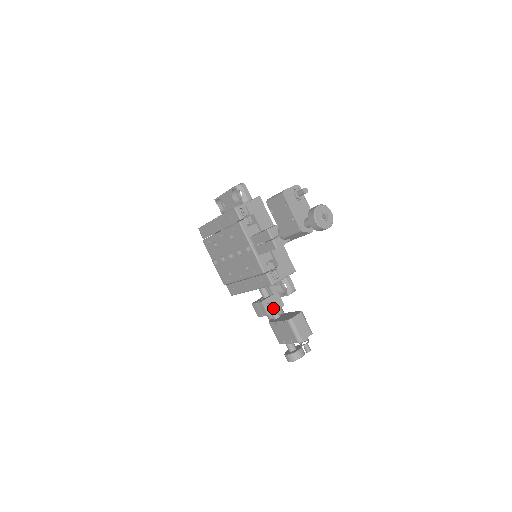
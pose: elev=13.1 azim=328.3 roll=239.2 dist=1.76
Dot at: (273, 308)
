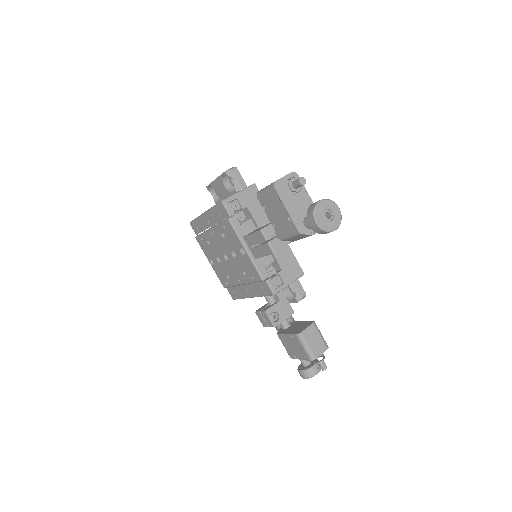
Dot at: (280, 317)
